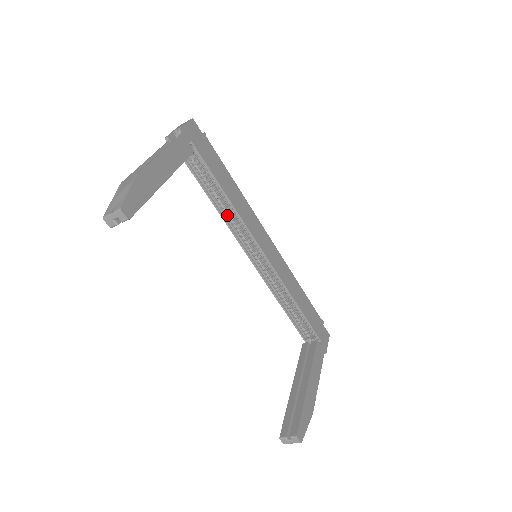
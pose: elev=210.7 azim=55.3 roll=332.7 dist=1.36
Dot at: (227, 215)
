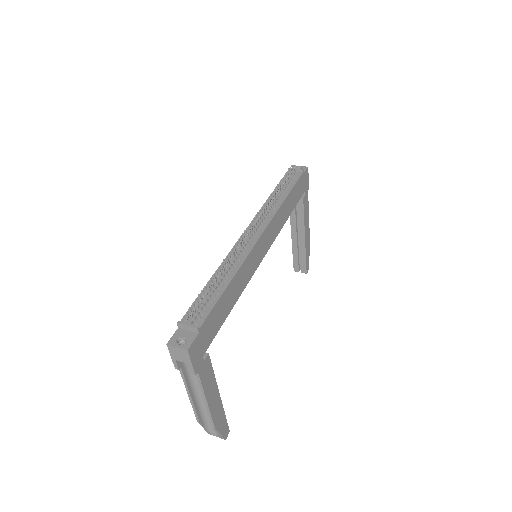
Dot at: occluded
